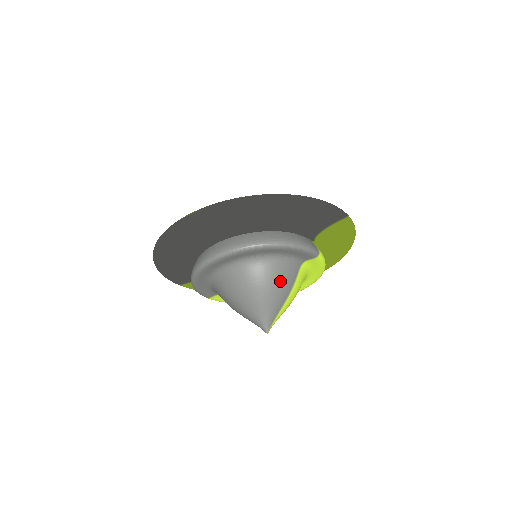
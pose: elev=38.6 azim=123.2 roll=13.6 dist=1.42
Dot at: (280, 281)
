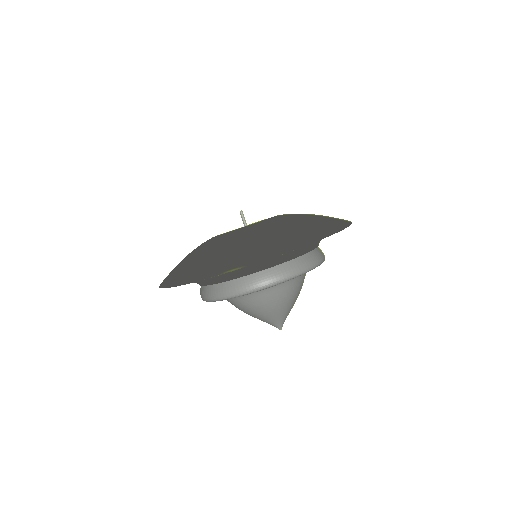
Dot at: (296, 292)
